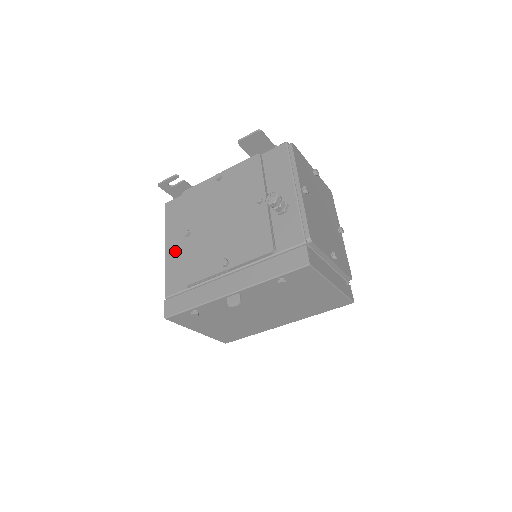
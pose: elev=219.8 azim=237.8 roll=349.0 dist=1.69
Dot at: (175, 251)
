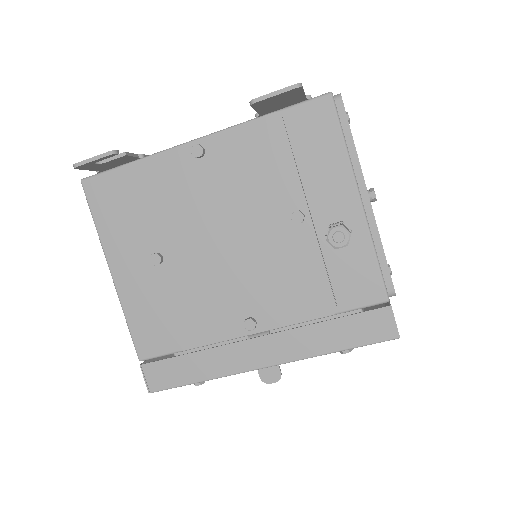
Dot at: (136, 282)
